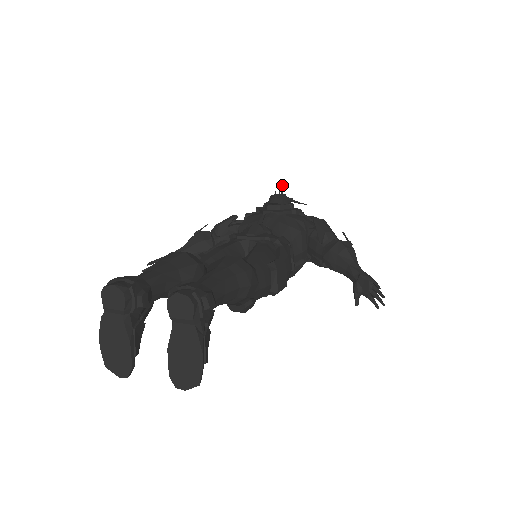
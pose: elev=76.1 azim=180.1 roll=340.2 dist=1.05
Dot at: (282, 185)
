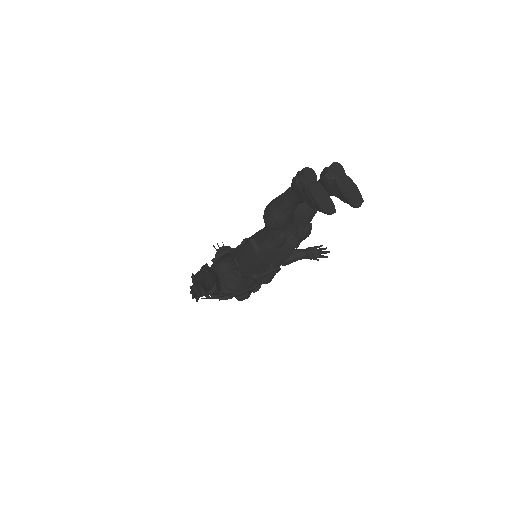
Dot at: occluded
